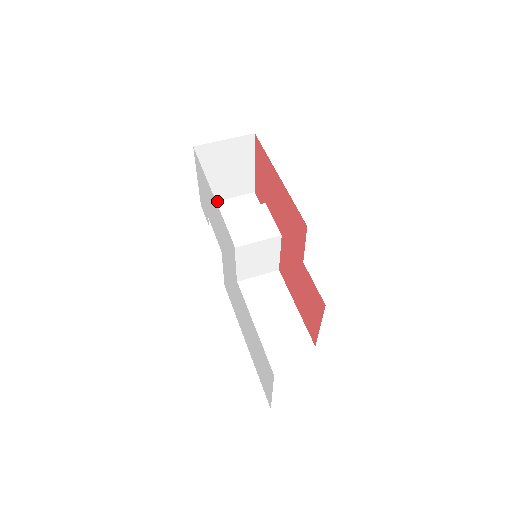
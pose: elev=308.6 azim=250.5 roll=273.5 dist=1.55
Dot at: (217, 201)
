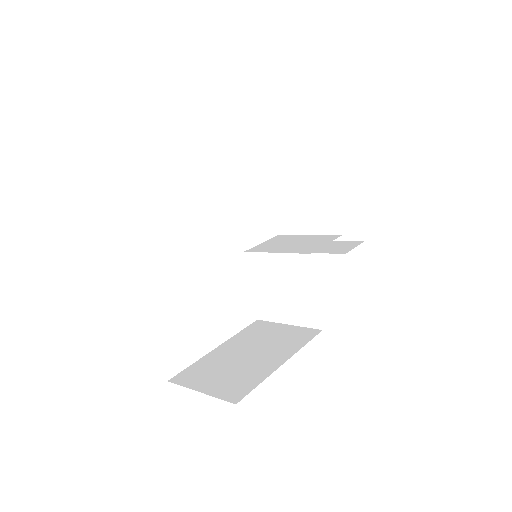
Dot at: occluded
